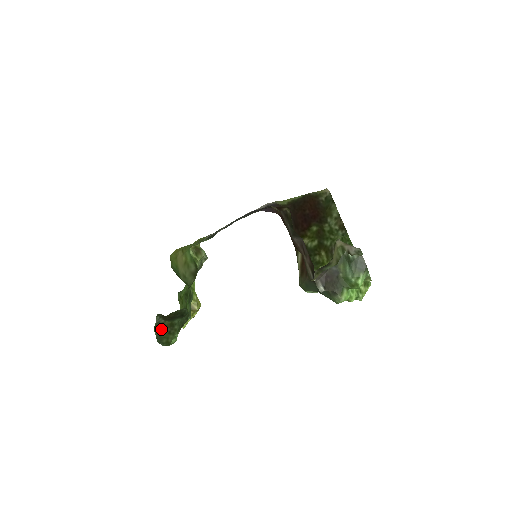
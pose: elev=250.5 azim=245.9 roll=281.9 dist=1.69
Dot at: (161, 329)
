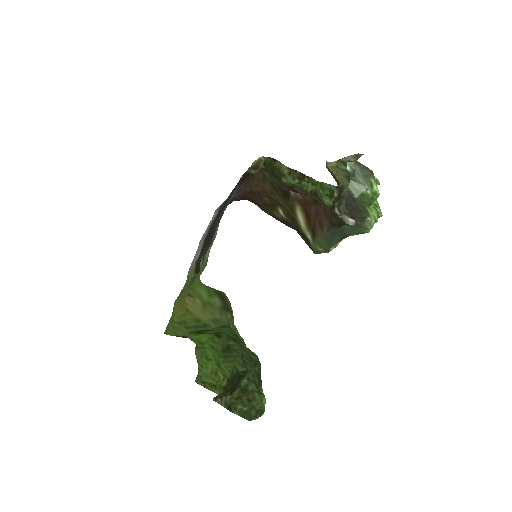
Dot at: (237, 404)
